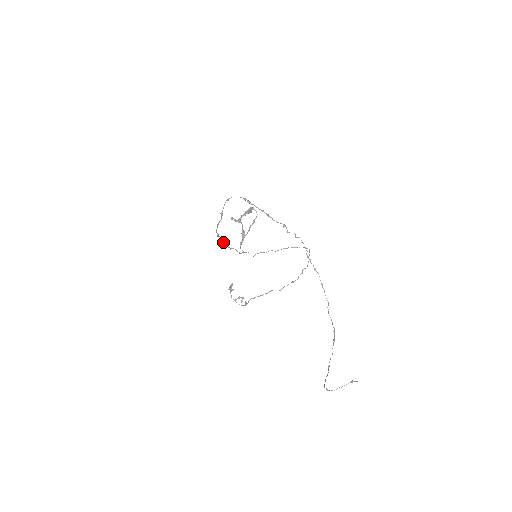
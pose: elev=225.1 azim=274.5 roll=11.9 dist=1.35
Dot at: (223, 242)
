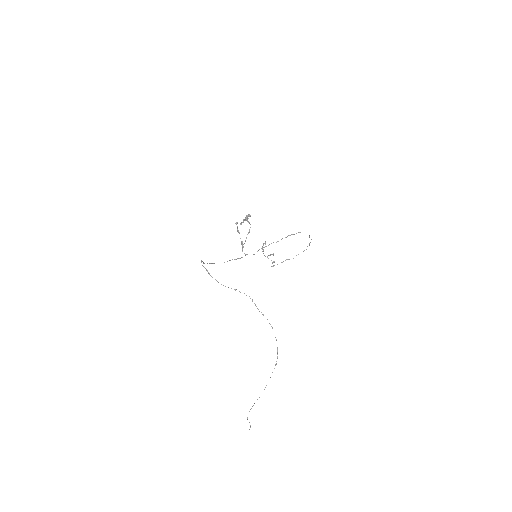
Dot at: occluded
